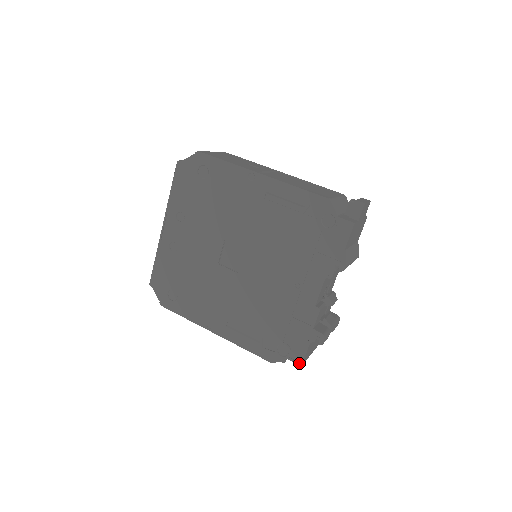
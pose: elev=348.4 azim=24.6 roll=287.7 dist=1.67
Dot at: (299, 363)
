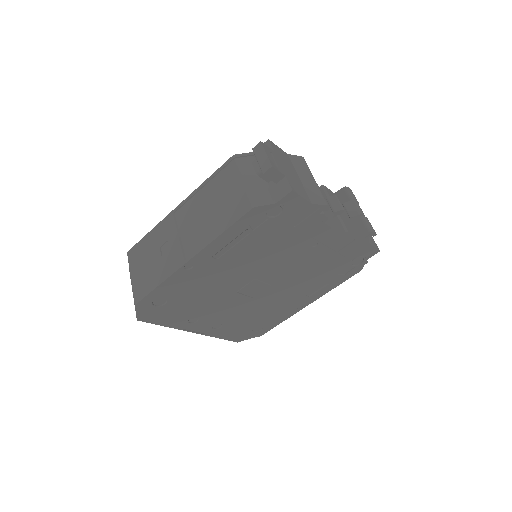
Dot at: (377, 252)
